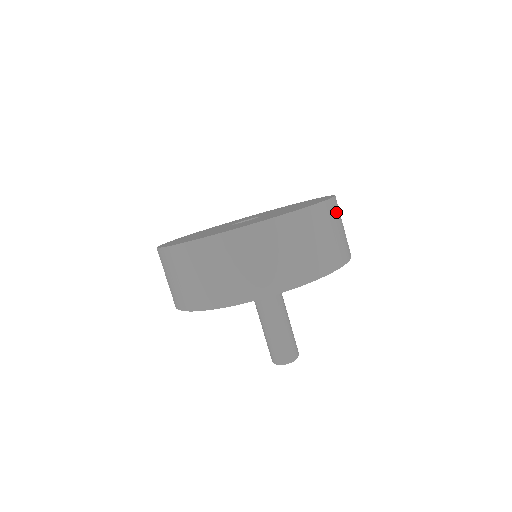
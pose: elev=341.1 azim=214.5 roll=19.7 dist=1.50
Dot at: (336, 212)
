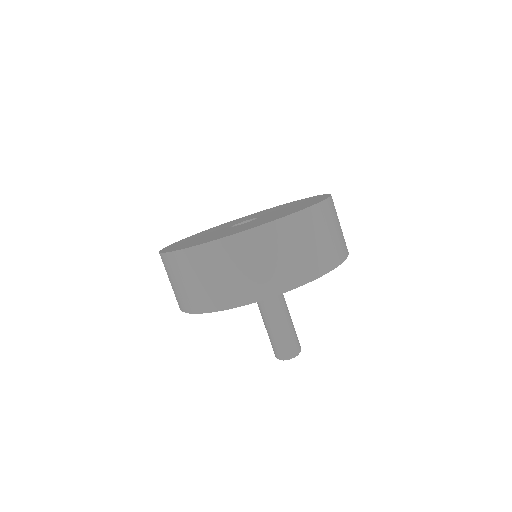
Dot at: (286, 233)
